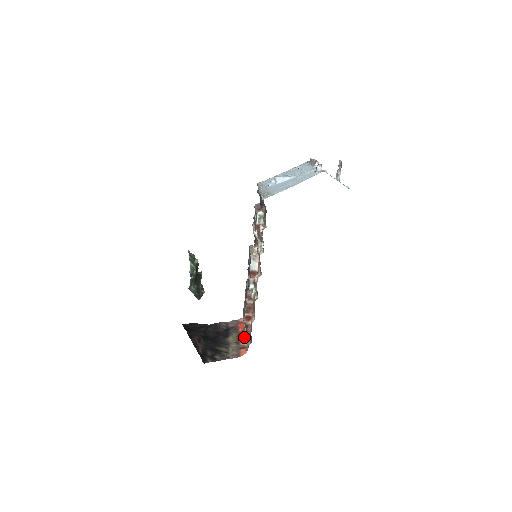
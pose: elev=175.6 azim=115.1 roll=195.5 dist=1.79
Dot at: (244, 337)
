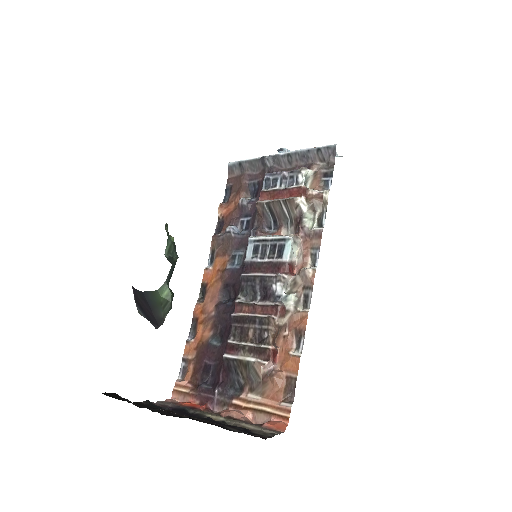
Dot at: (236, 410)
